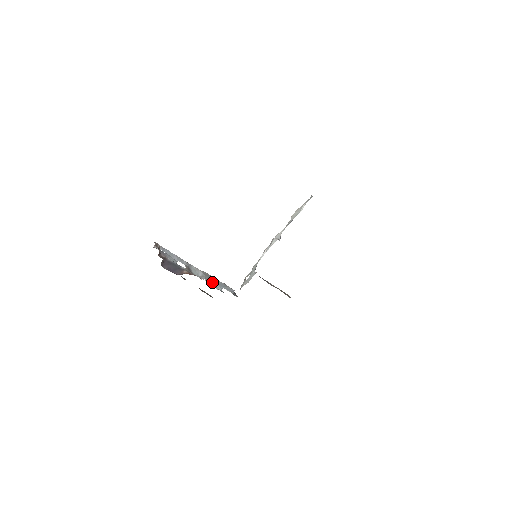
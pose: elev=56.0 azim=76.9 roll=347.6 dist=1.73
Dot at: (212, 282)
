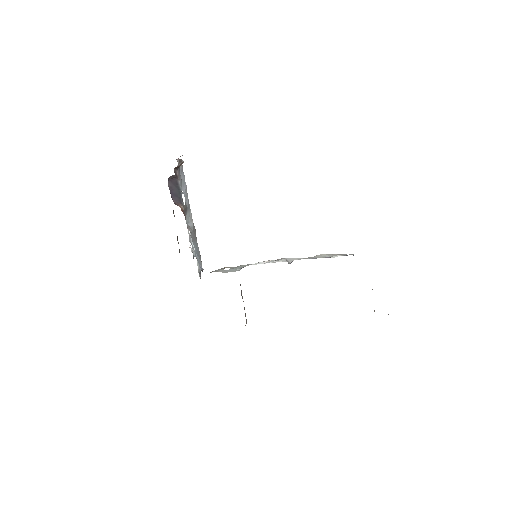
Dot at: (193, 241)
